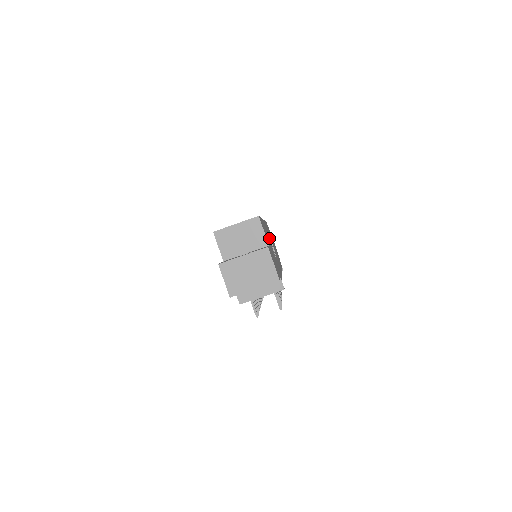
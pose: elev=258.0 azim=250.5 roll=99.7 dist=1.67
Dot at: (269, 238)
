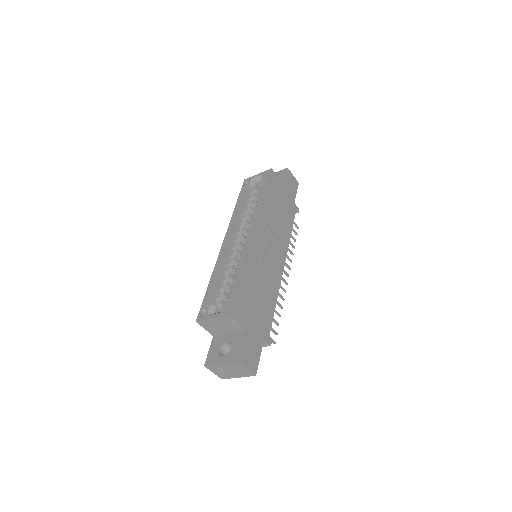
Dot at: (261, 257)
